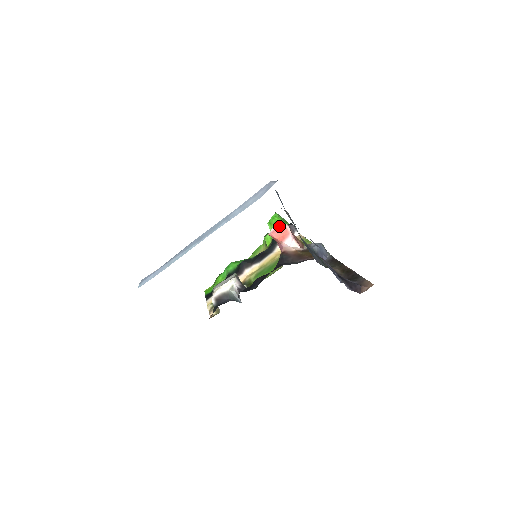
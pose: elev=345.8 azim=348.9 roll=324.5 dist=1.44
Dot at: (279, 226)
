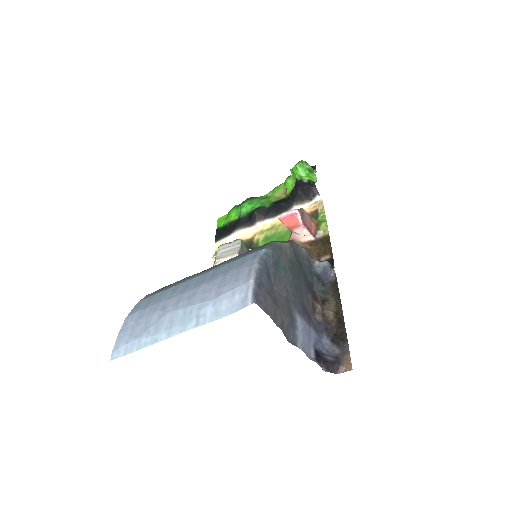
Dot at: (290, 214)
